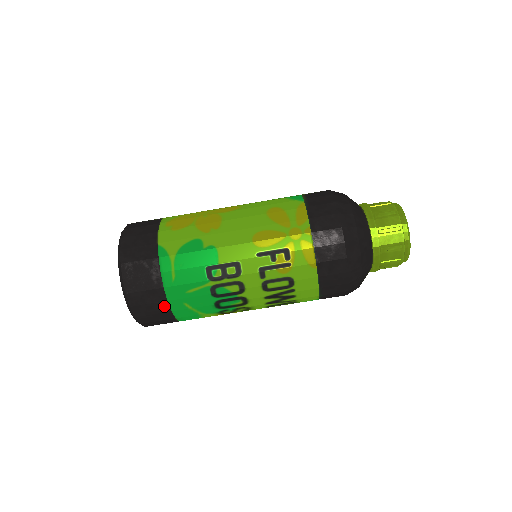
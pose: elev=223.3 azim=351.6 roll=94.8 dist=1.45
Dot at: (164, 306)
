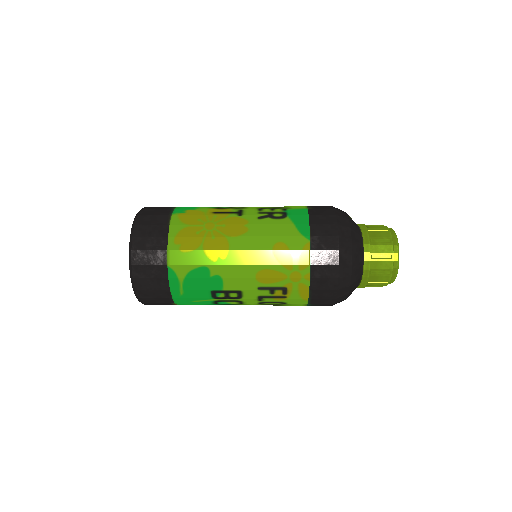
Dot at: (171, 304)
